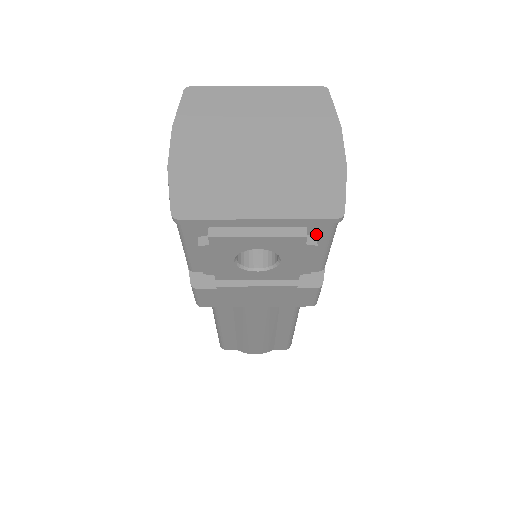
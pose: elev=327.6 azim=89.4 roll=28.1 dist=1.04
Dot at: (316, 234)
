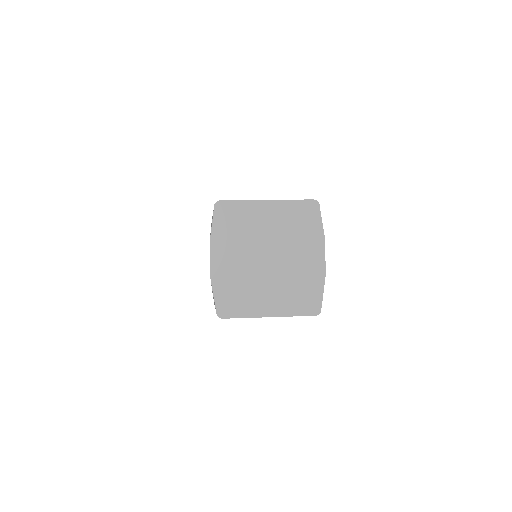
Dot at: occluded
